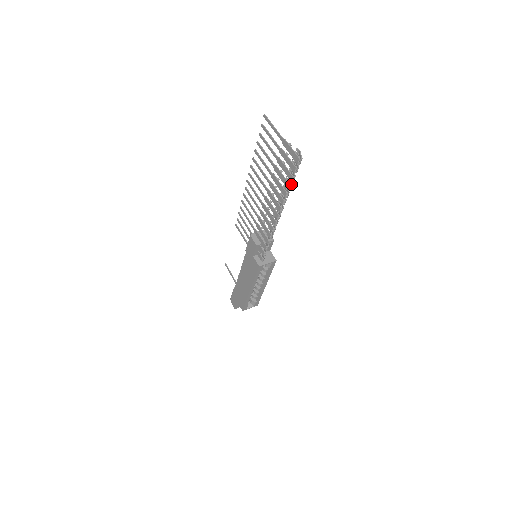
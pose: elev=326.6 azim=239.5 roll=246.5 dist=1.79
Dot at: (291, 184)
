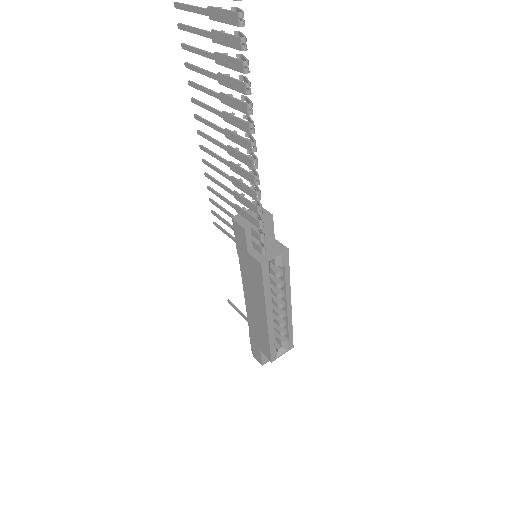
Dot at: (246, 61)
